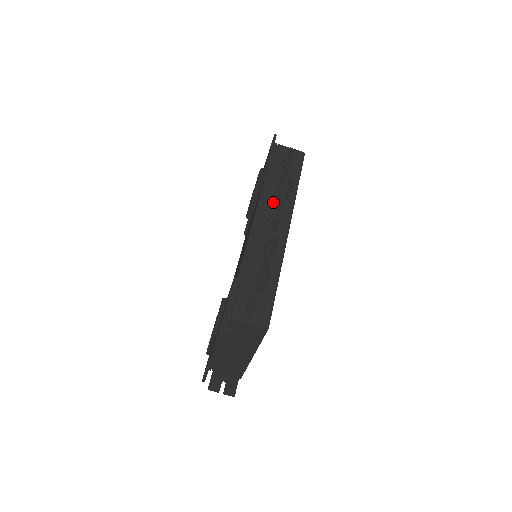
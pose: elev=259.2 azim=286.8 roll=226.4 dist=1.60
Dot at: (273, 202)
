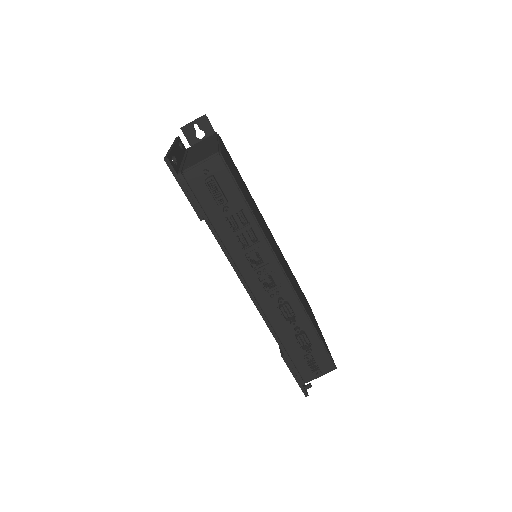
Dot at: occluded
